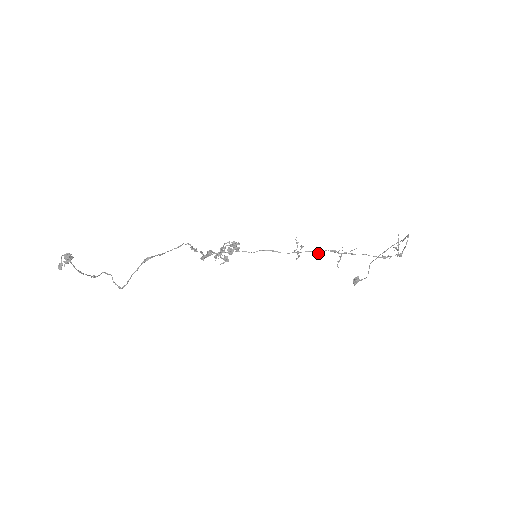
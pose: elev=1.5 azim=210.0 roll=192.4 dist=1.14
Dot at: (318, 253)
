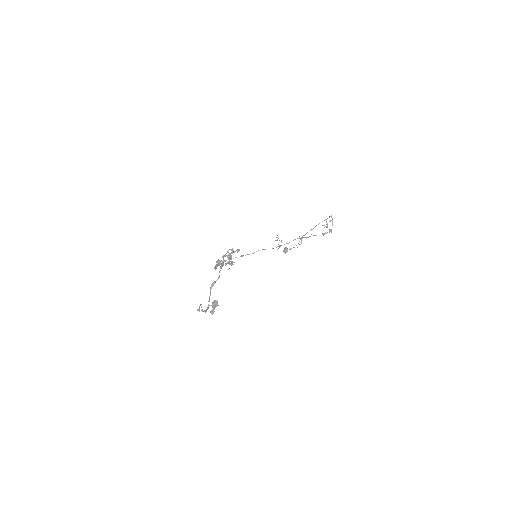
Dot at: occluded
